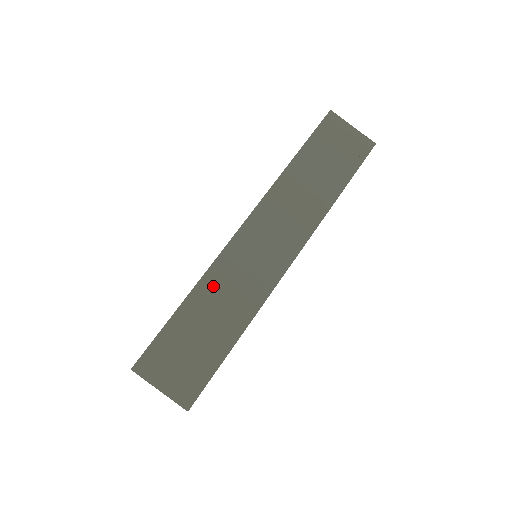
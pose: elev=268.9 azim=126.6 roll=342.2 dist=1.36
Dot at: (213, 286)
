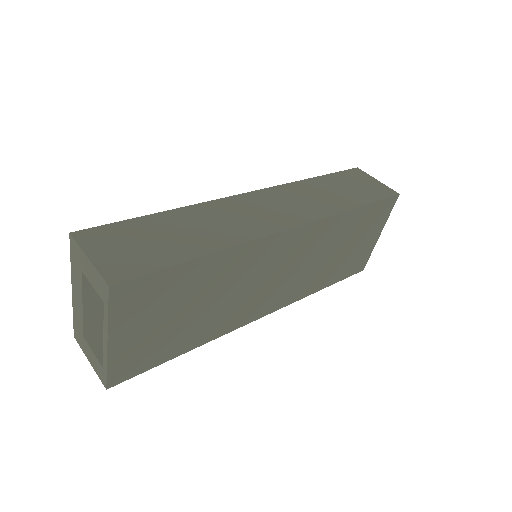
Dot at: (199, 214)
